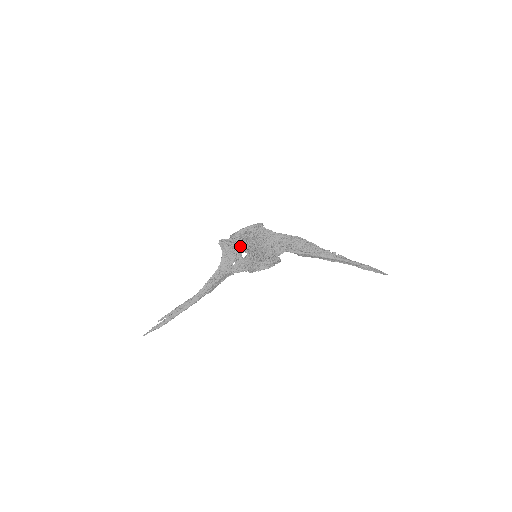
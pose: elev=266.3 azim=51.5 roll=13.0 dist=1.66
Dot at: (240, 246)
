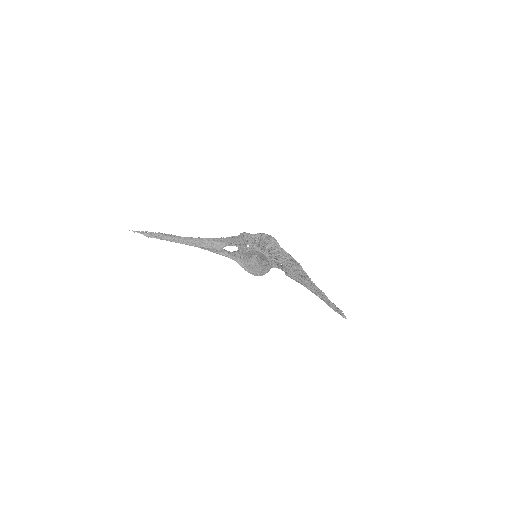
Dot at: (253, 242)
